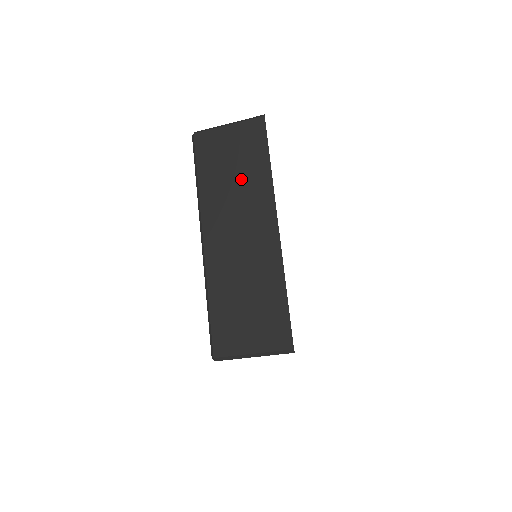
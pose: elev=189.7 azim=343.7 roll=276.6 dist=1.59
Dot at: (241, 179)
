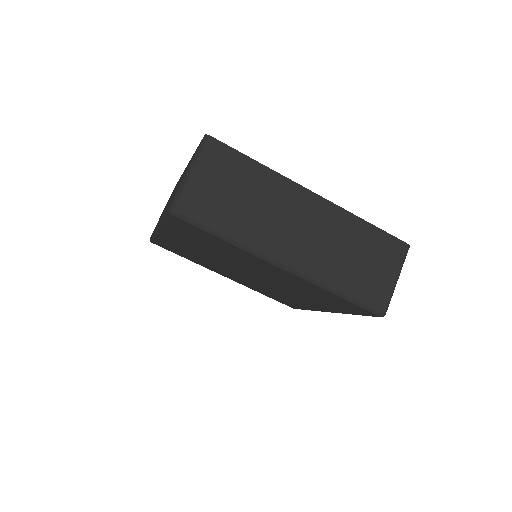
Dot at: occluded
